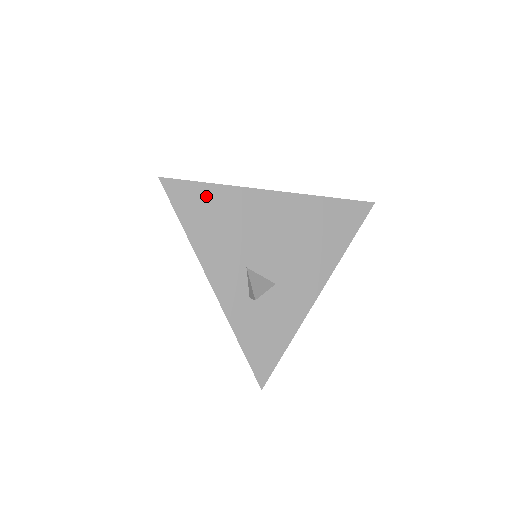
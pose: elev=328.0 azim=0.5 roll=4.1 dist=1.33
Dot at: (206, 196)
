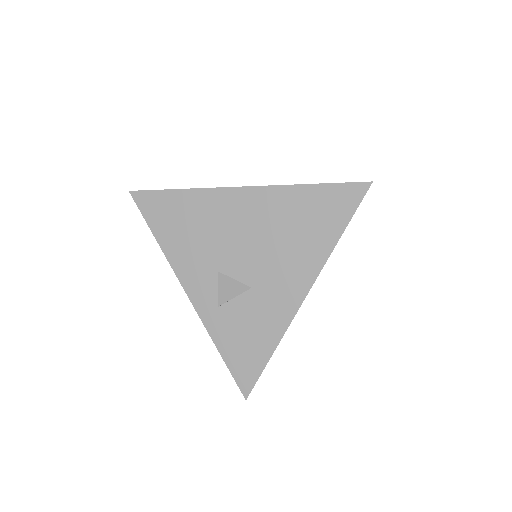
Dot at: (172, 203)
